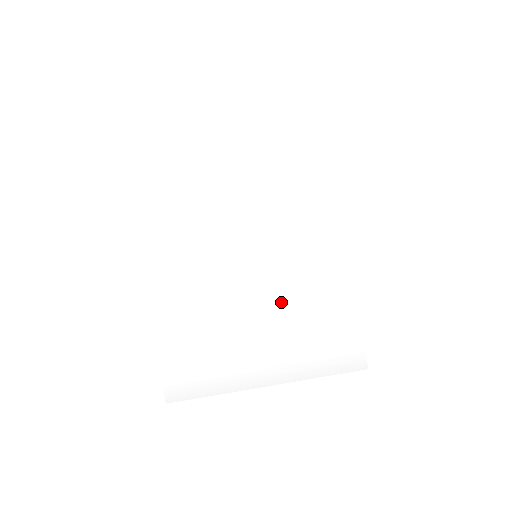
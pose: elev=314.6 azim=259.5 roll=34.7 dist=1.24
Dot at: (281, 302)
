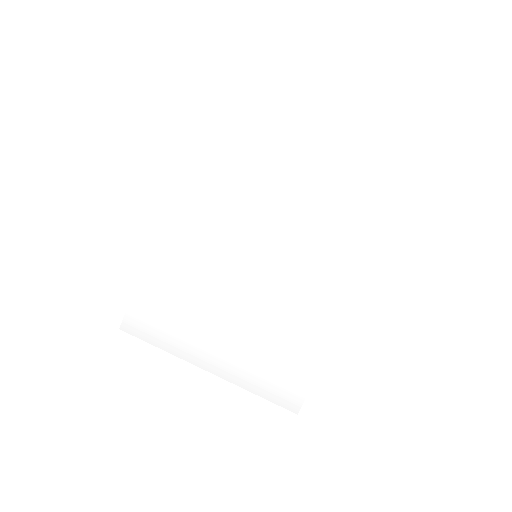
Dot at: (255, 308)
